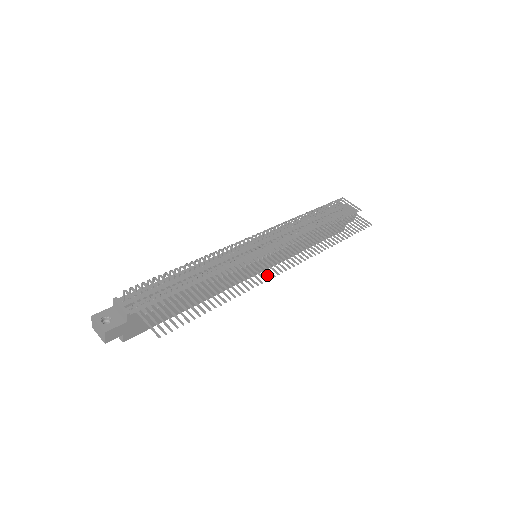
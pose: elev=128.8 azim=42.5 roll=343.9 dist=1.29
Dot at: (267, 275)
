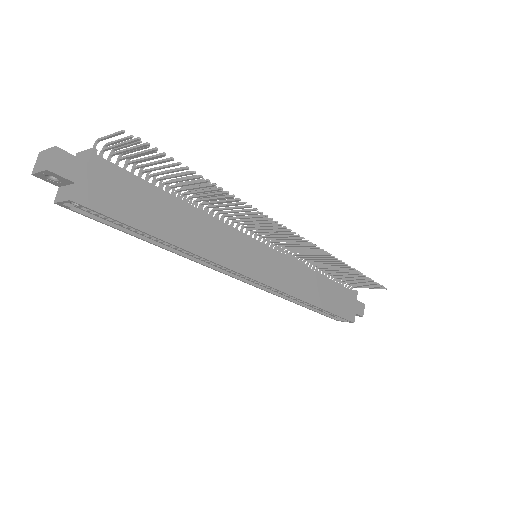
Dot at: (276, 224)
